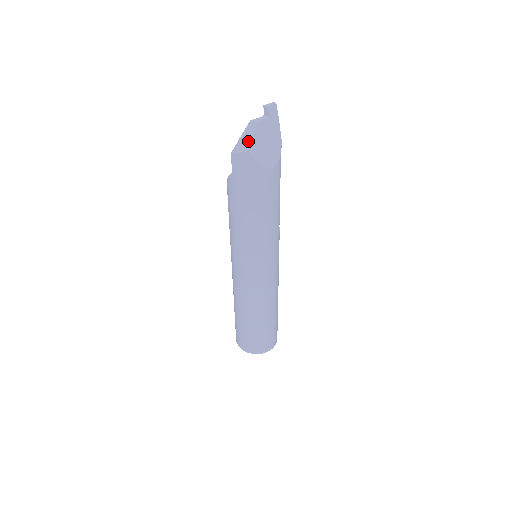
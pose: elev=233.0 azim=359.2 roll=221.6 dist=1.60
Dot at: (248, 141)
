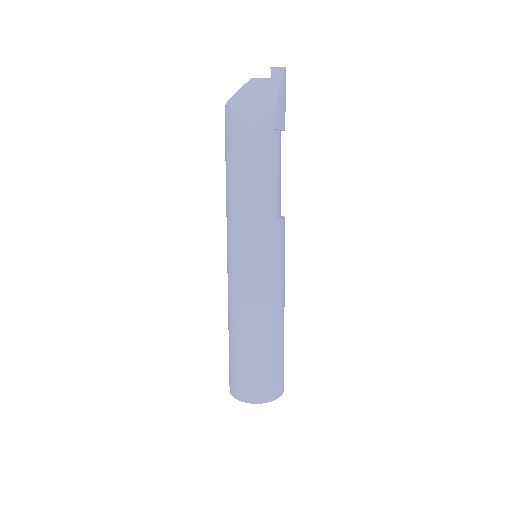
Dot at: (235, 94)
